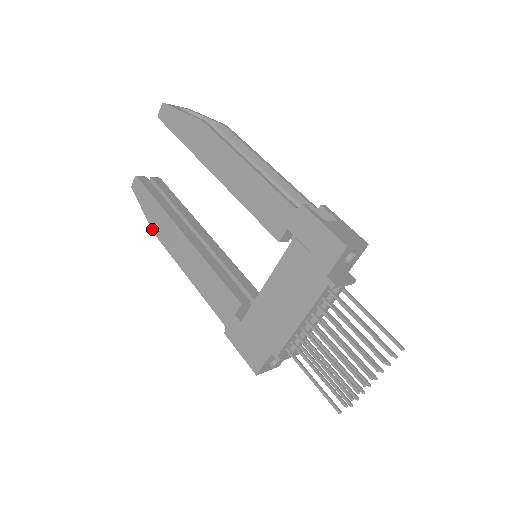
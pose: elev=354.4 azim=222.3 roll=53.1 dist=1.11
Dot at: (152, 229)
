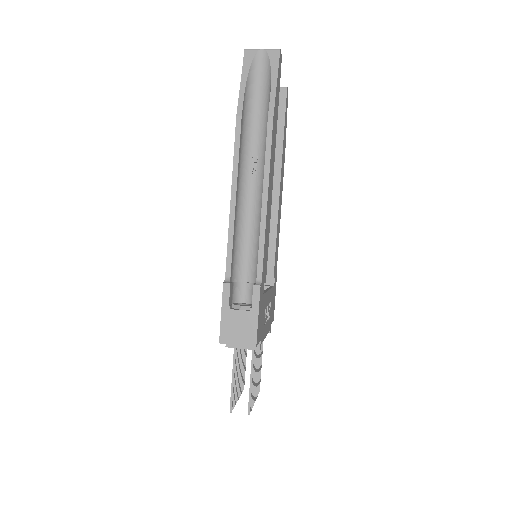
Dot at: occluded
